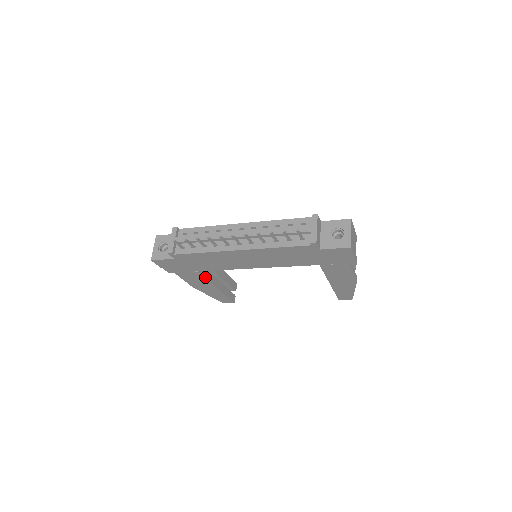
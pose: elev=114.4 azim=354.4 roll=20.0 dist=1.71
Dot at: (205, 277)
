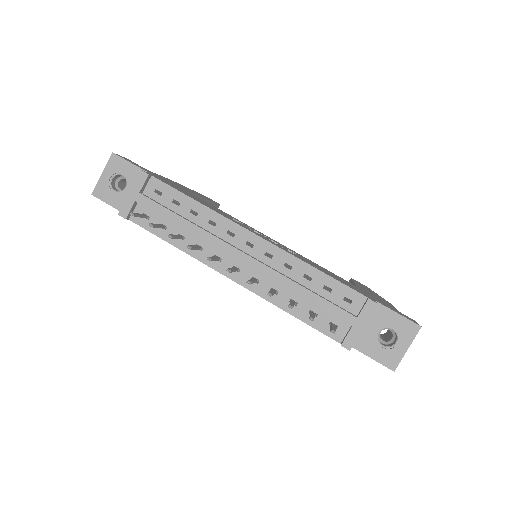
Dot at: occluded
